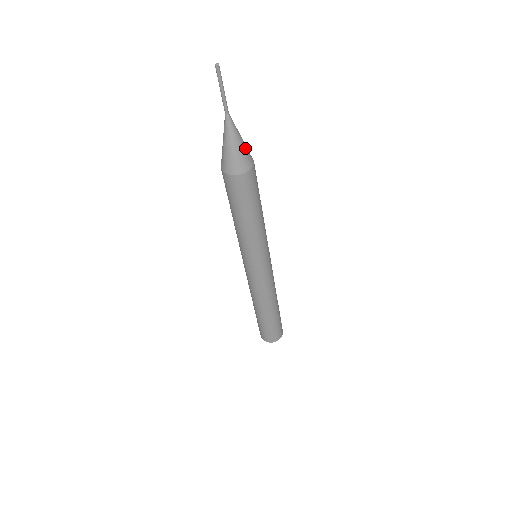
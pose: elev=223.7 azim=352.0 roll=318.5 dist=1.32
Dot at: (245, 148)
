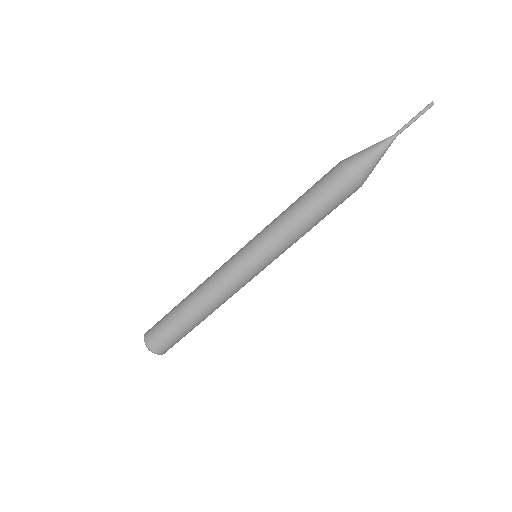
Dot at: (372, 167)
